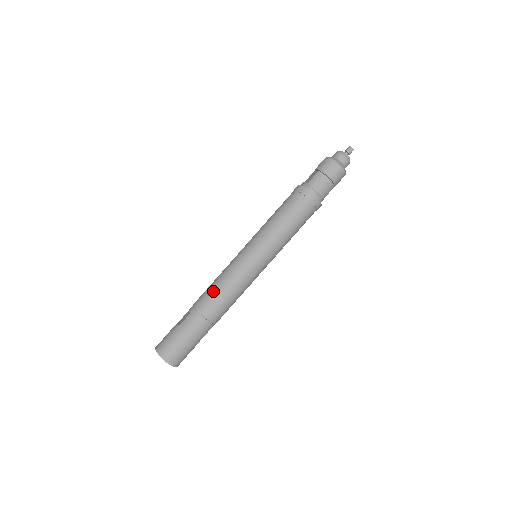
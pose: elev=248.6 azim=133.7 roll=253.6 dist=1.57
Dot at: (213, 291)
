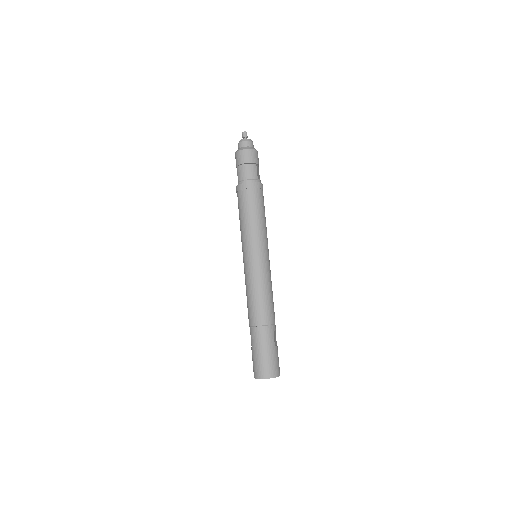
Dot at: (248, 304)
